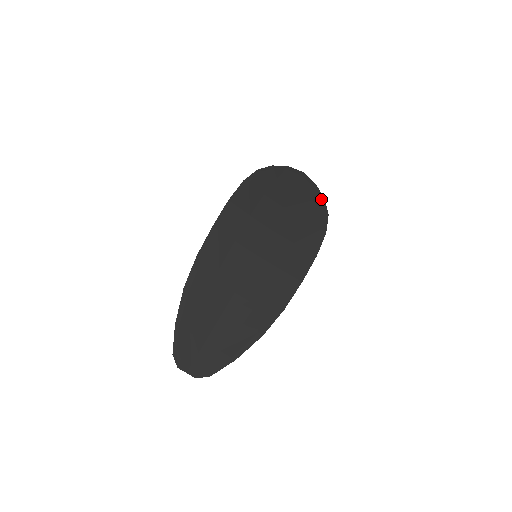
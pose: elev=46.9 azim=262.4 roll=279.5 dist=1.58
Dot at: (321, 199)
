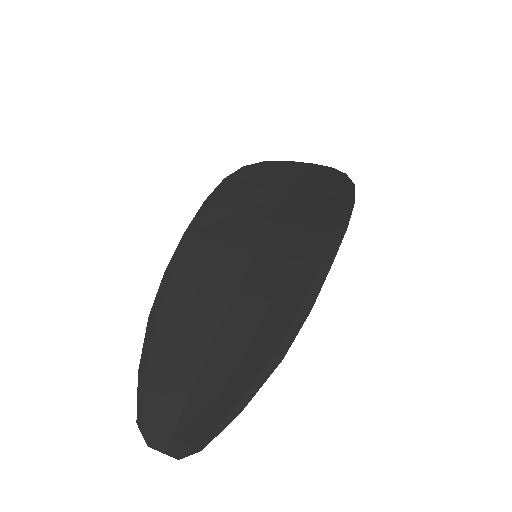
Dot at: (341, 175)
